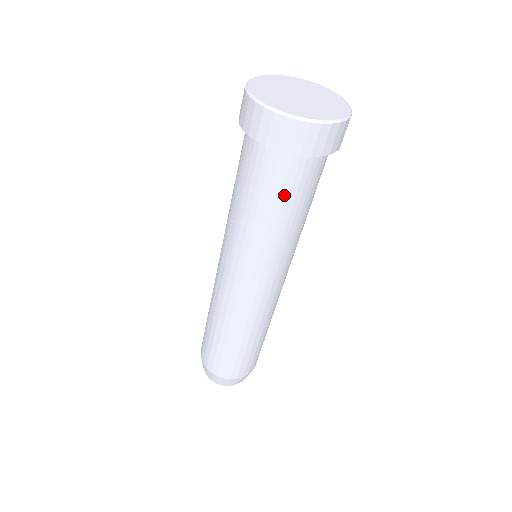
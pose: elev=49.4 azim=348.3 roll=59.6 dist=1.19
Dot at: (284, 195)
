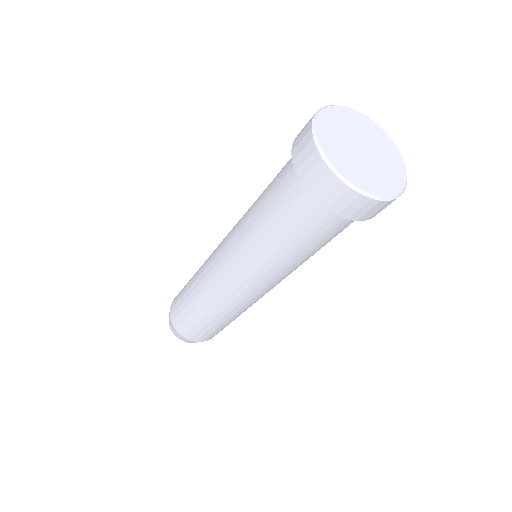
Dot at: (306, 234)
